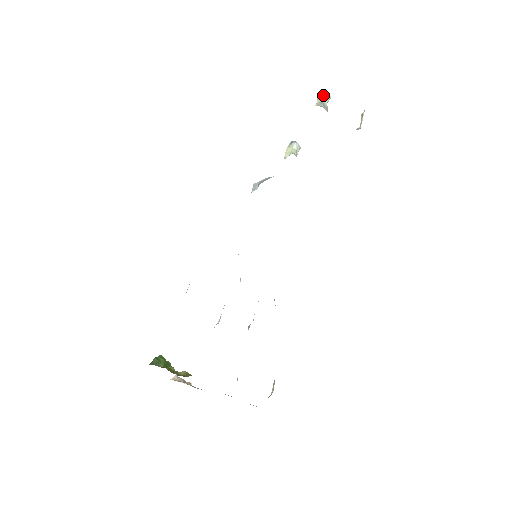
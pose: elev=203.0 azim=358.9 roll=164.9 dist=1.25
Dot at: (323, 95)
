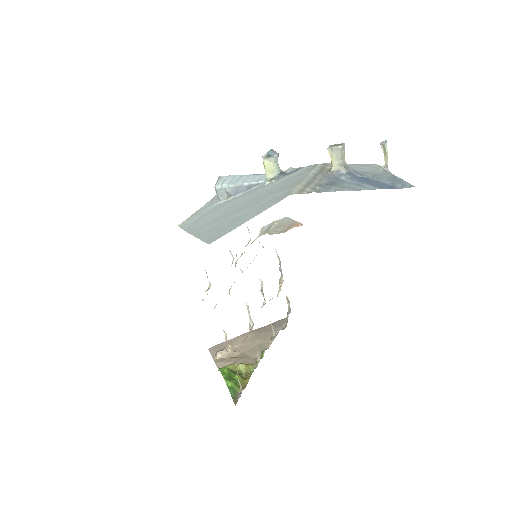
Dot at: (340, 154)
